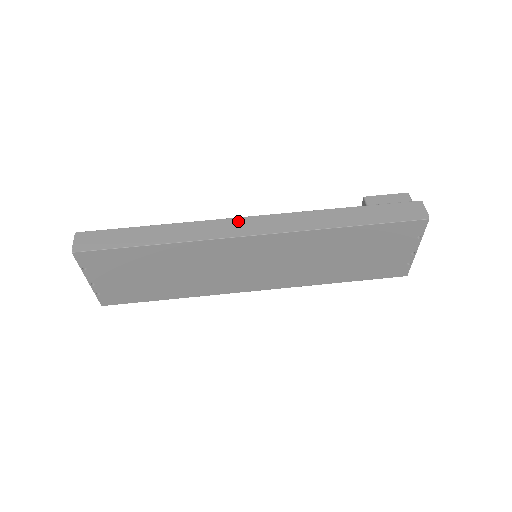
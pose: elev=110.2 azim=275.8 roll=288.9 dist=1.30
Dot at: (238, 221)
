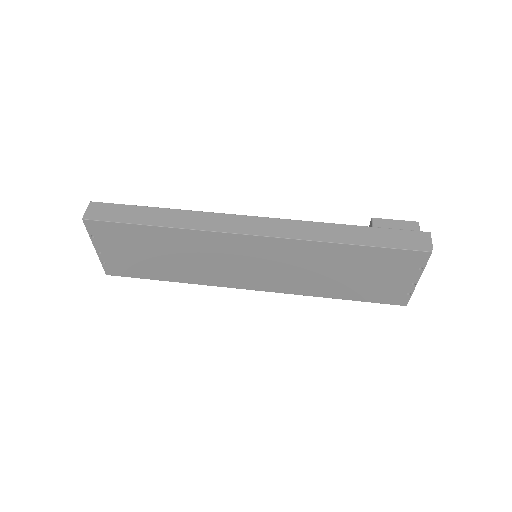
Dot at: (241, 219)
